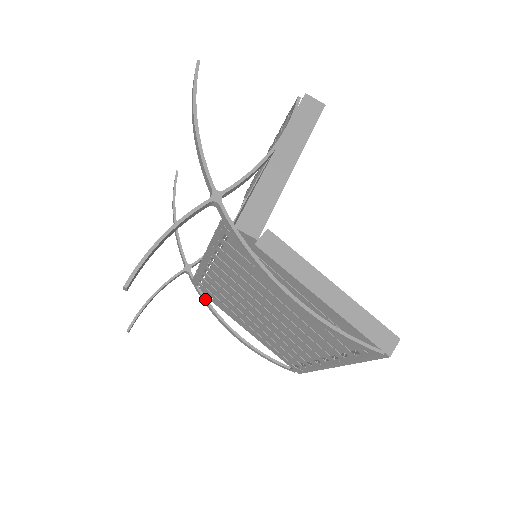
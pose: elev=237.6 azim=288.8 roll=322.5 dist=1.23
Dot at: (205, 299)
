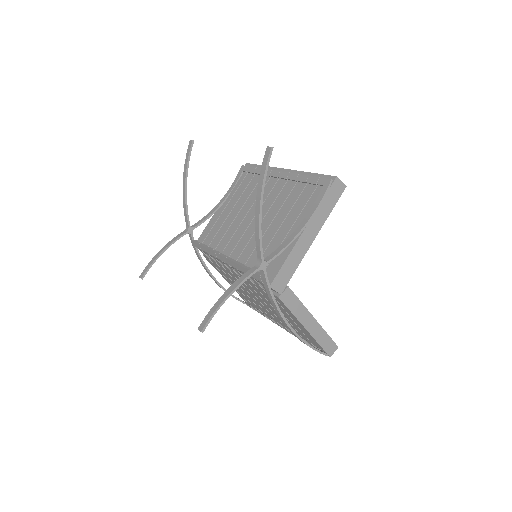
Dot at: (199, 256)
